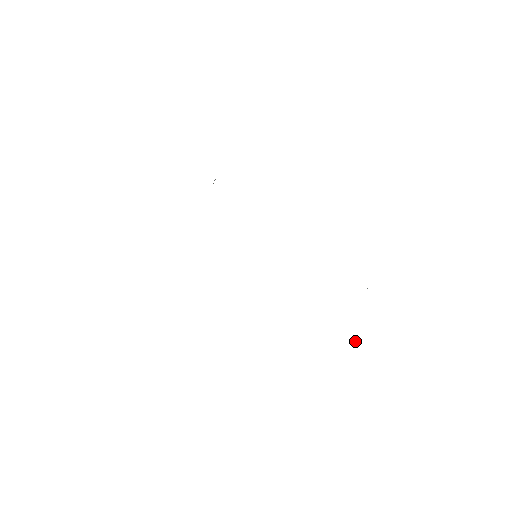
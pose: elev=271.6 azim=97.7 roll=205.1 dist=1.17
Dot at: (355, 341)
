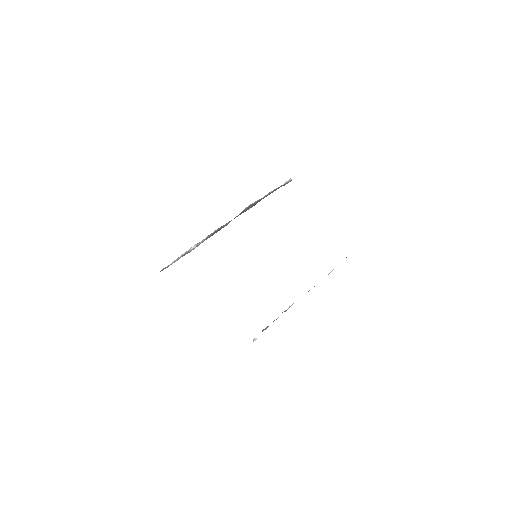
Dot at: (255, 338)
